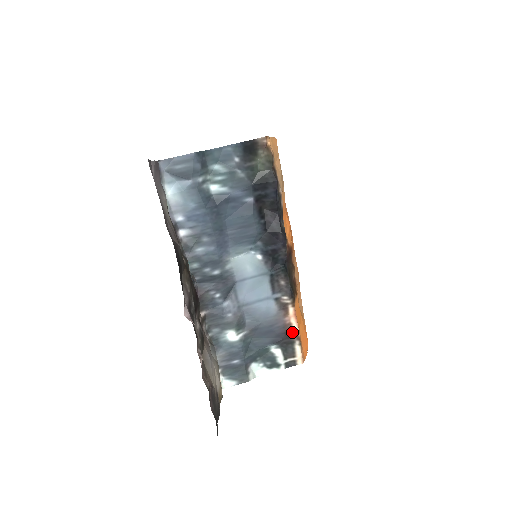
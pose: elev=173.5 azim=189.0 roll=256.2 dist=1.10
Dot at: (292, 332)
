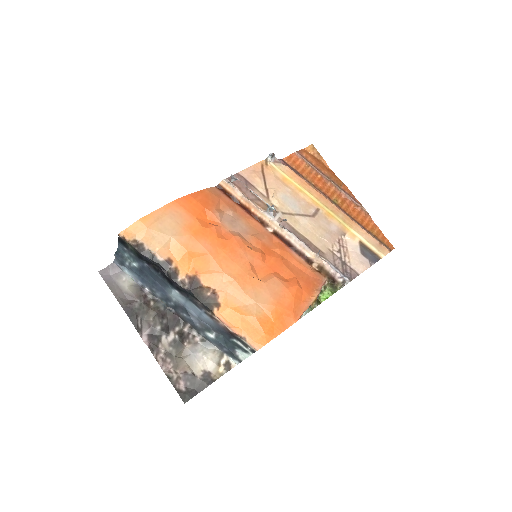
Dot at: (231, 331)
